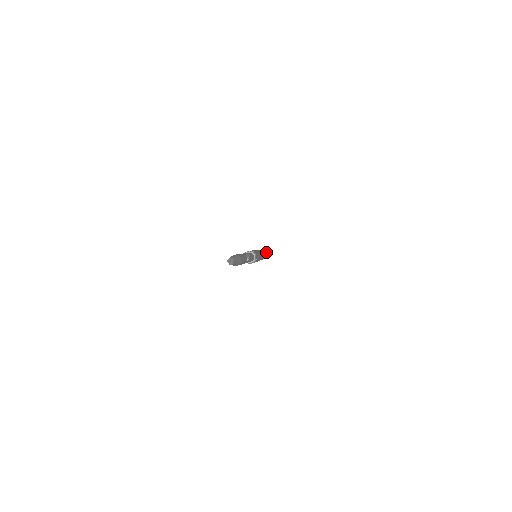
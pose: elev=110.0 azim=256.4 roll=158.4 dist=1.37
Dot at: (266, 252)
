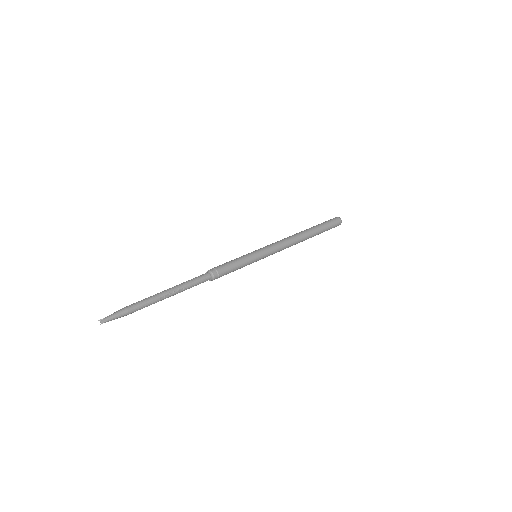
Dot at: (313, 234)
